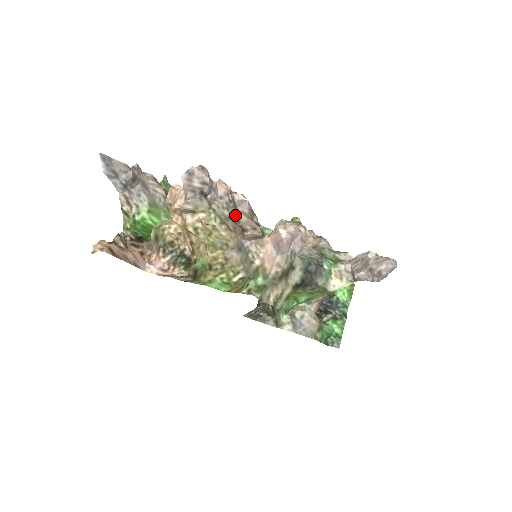
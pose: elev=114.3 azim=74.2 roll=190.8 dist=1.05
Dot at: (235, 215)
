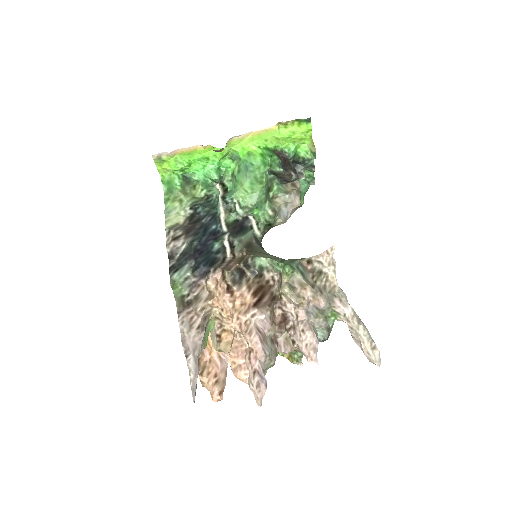
Dot at: (273, 352)
